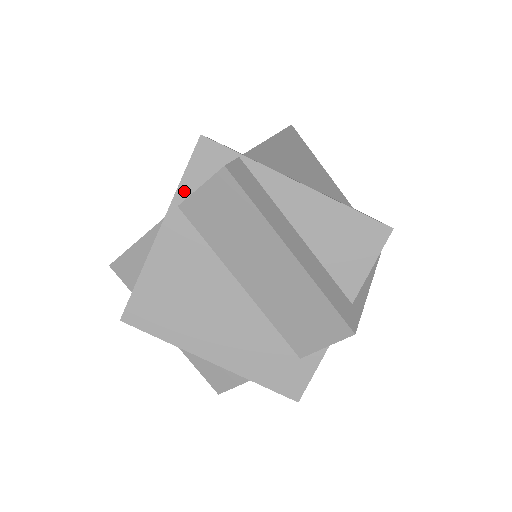
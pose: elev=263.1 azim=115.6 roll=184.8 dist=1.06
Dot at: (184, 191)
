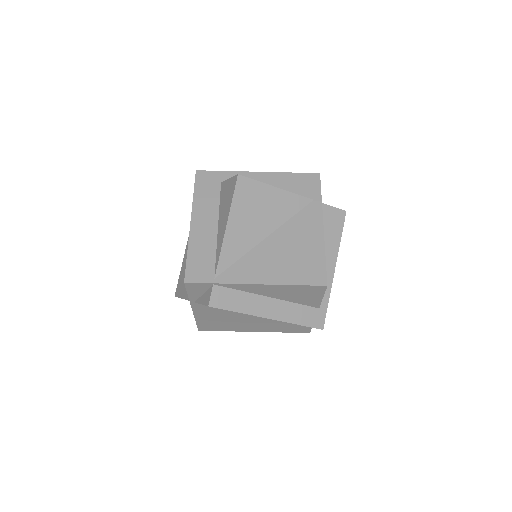
Dot at: (193, 298)
